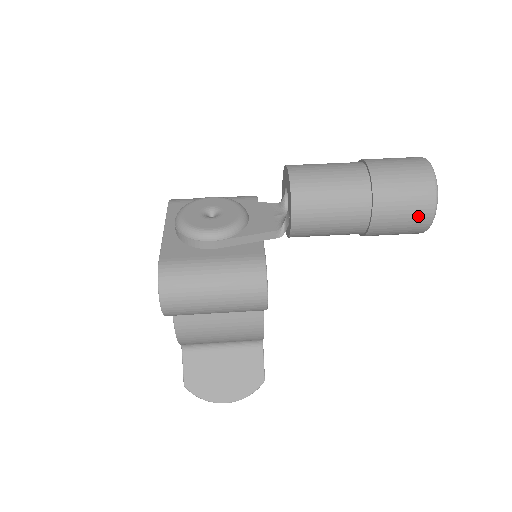
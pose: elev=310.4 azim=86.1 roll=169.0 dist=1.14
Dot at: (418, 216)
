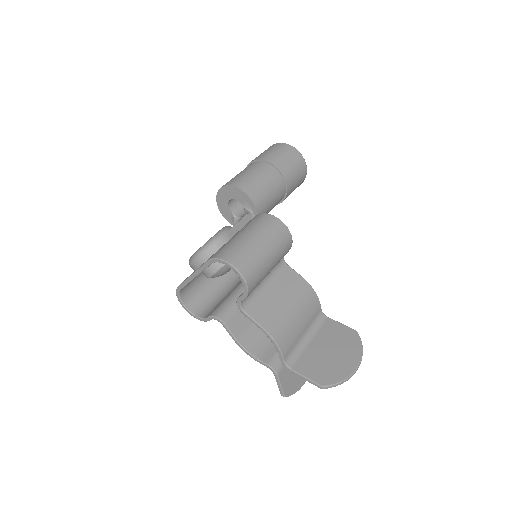
Dot at: (294, 156)
